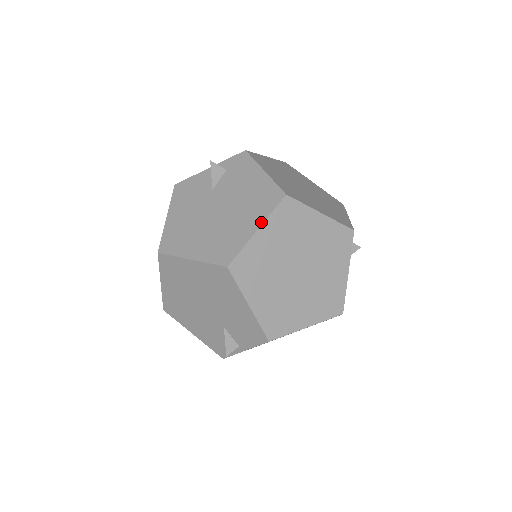
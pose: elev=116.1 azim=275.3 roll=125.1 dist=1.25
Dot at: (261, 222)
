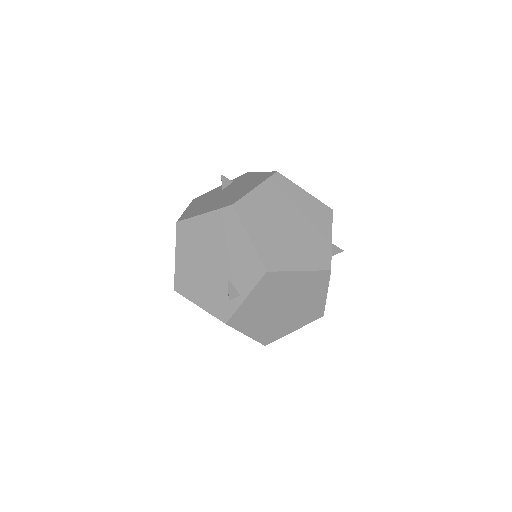
Dot at: (259, 184)
